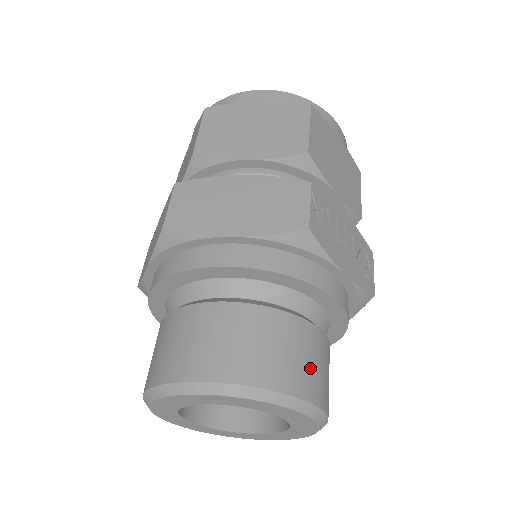
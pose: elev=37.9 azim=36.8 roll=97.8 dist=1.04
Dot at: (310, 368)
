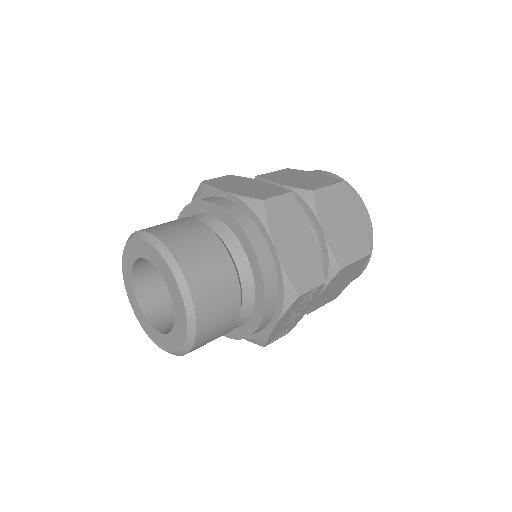
Dot at: (213, 333)
